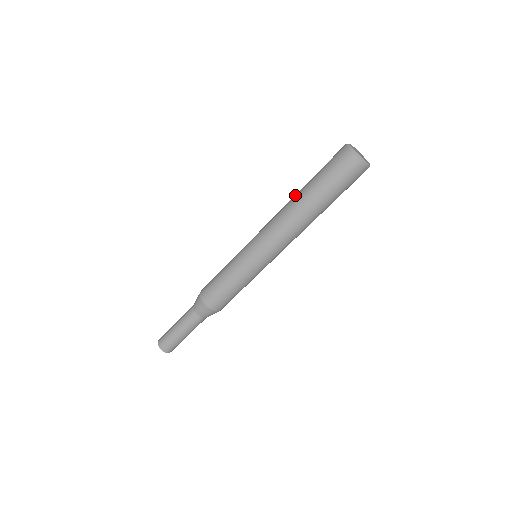
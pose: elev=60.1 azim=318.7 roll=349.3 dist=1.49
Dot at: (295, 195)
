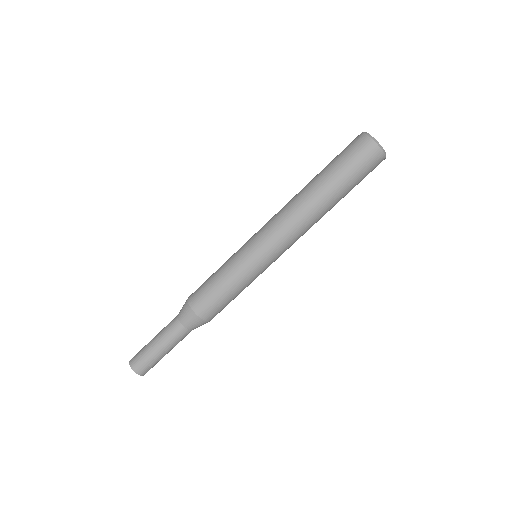
Dot at: occluded
